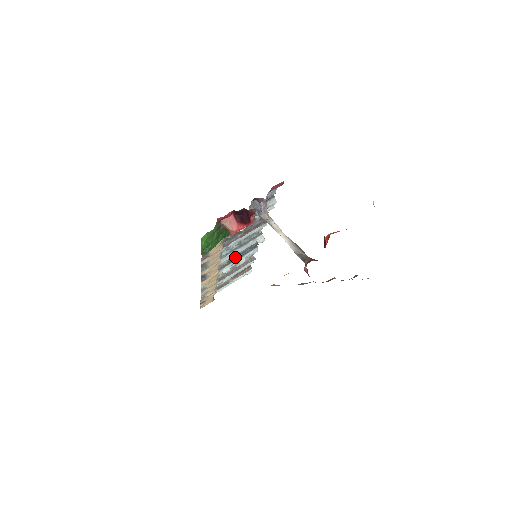
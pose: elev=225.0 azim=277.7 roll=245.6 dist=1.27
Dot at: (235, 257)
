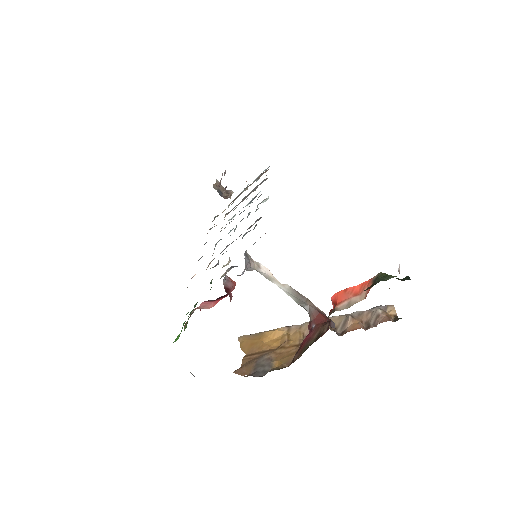
Dot at: occluded
